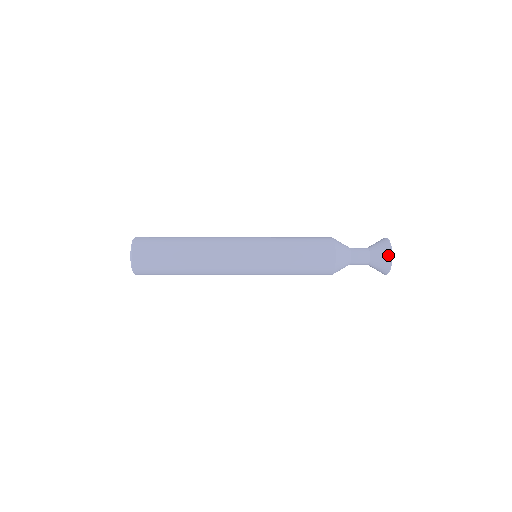
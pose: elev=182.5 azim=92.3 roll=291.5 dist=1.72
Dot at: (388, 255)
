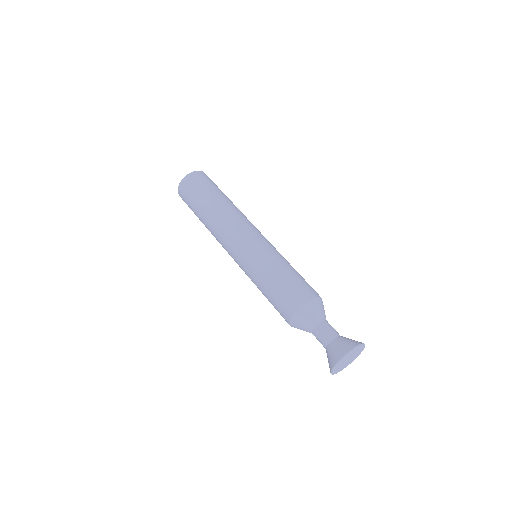
Dot at: occluded
